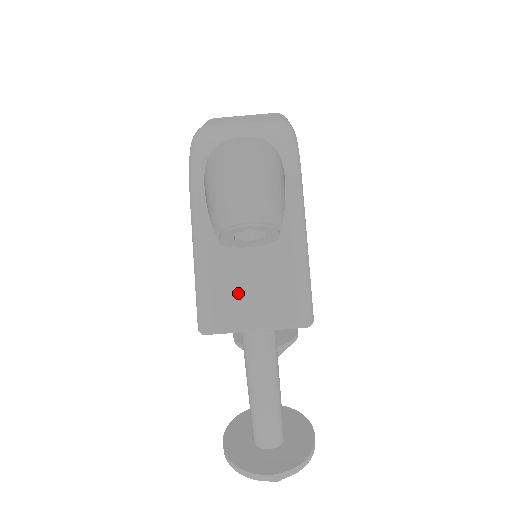
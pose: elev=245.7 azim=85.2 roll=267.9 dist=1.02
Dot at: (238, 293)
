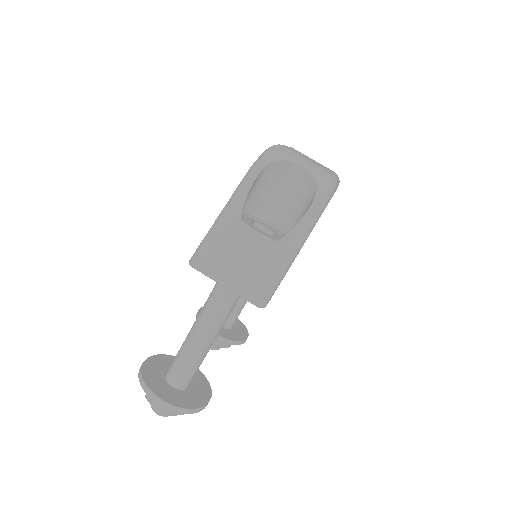
Dot at: (230, 255)
